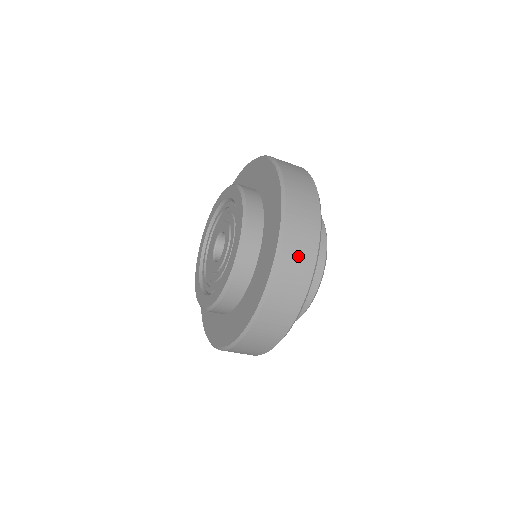
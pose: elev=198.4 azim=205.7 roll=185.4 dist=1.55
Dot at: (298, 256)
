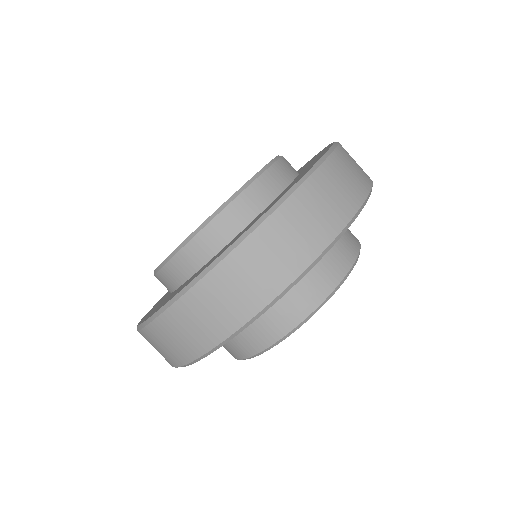
Dot at: (299, 230)
